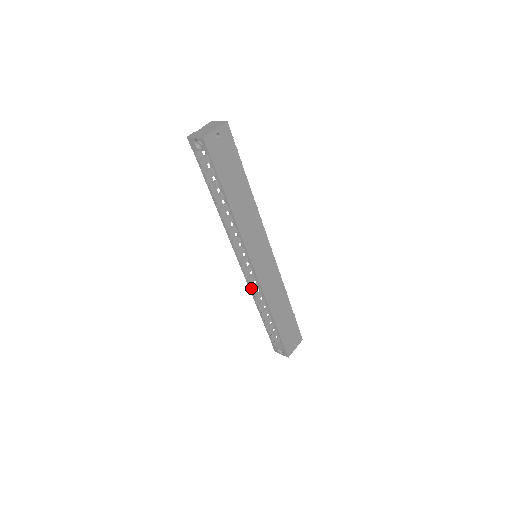
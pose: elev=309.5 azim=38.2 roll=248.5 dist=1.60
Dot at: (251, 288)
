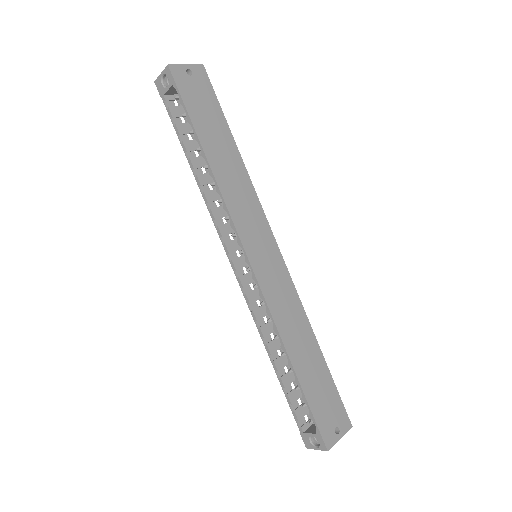
Dot at: (253, 310)
